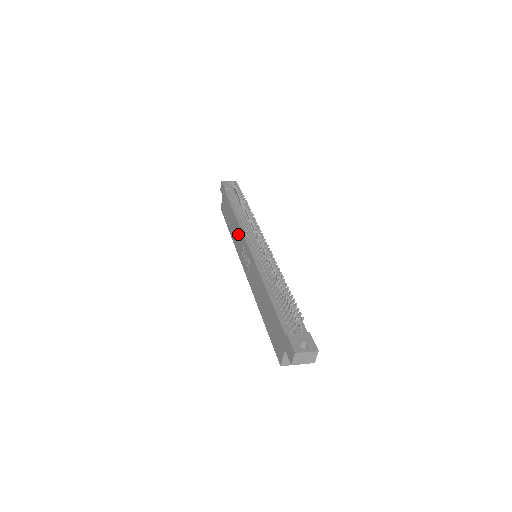
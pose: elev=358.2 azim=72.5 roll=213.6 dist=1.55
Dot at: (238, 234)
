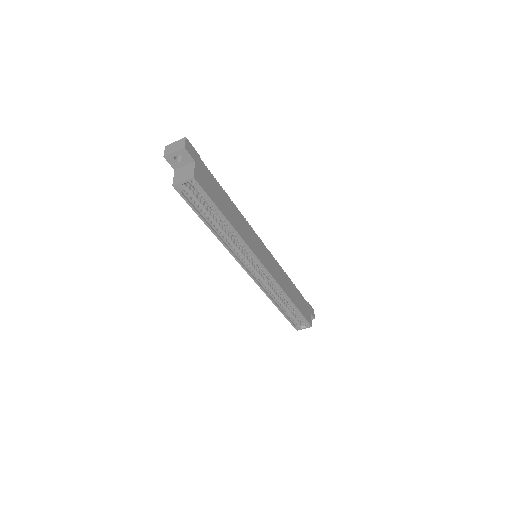
Dot at: occluded
